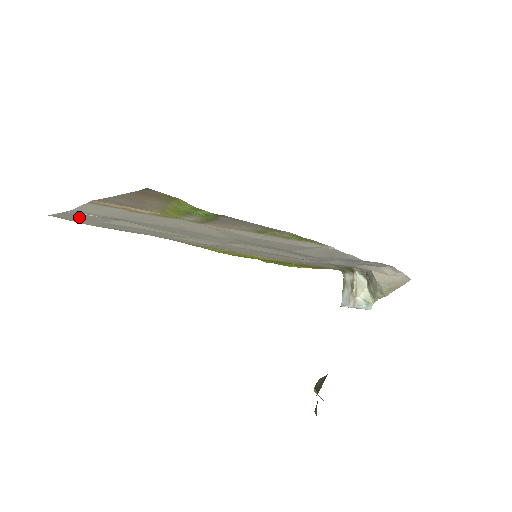
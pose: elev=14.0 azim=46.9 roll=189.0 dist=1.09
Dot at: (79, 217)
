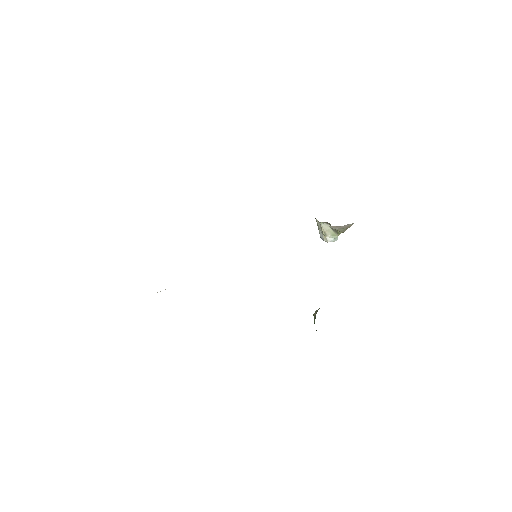
Dot at: occluded
